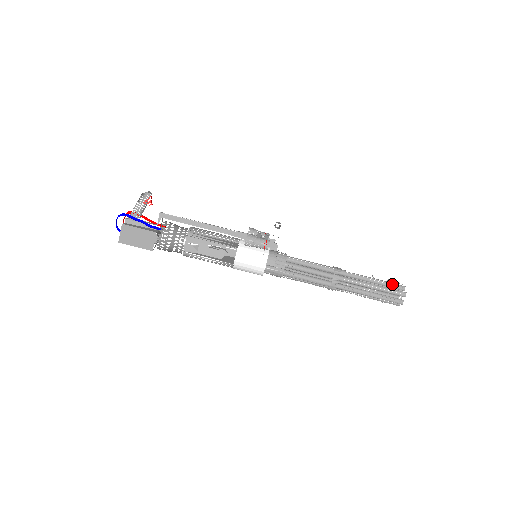
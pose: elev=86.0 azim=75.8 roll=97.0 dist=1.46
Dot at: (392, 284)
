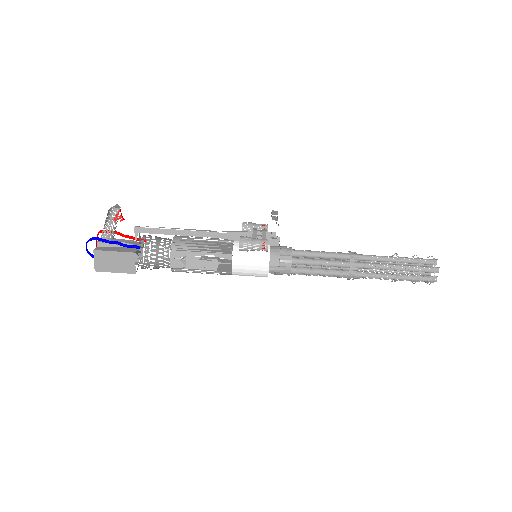
Dot at: (421, 259)
